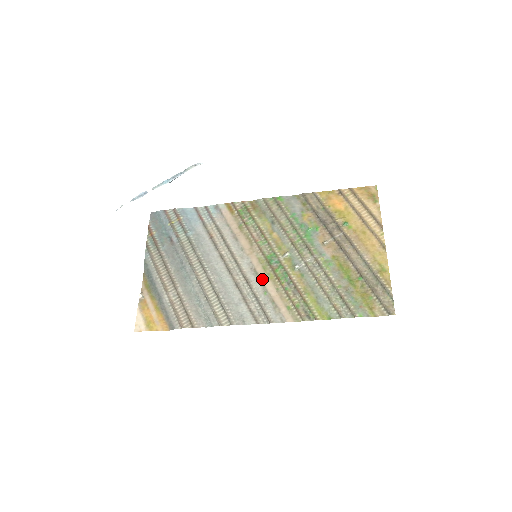
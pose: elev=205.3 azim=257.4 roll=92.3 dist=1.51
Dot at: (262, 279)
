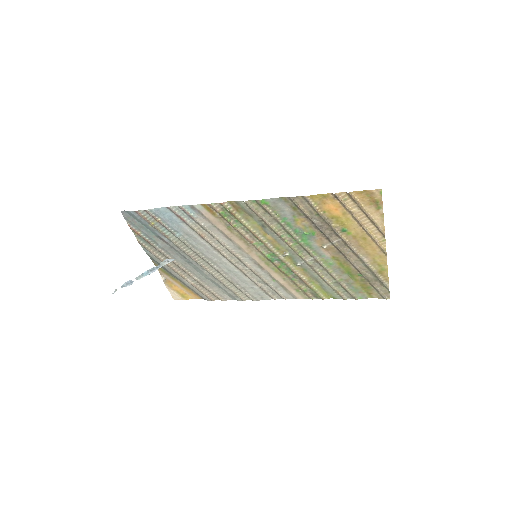
Dot at: (268, 272)
